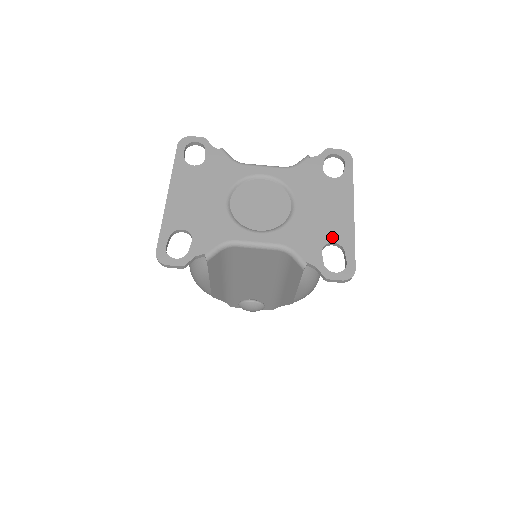
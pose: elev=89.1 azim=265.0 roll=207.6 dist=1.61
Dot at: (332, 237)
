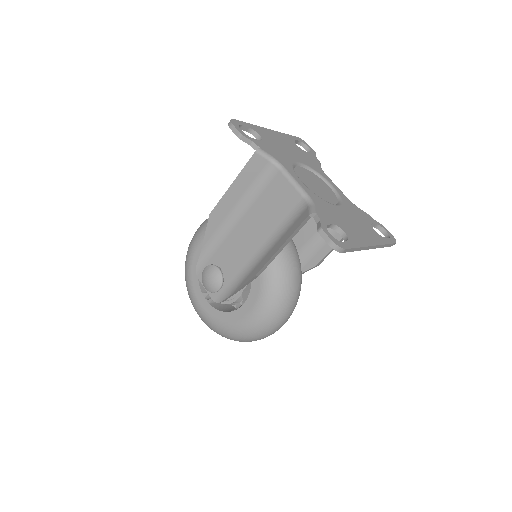
Dot at: (346, 231)
